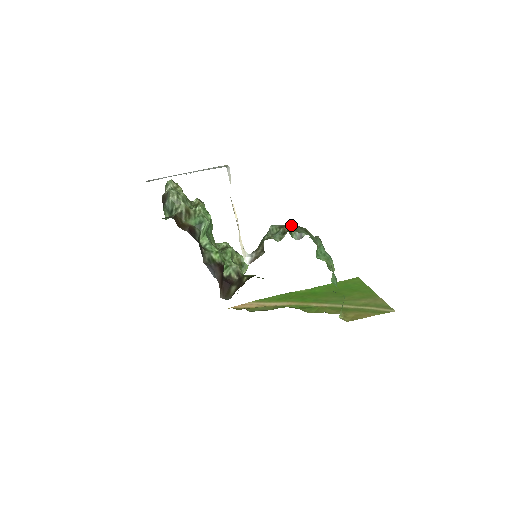
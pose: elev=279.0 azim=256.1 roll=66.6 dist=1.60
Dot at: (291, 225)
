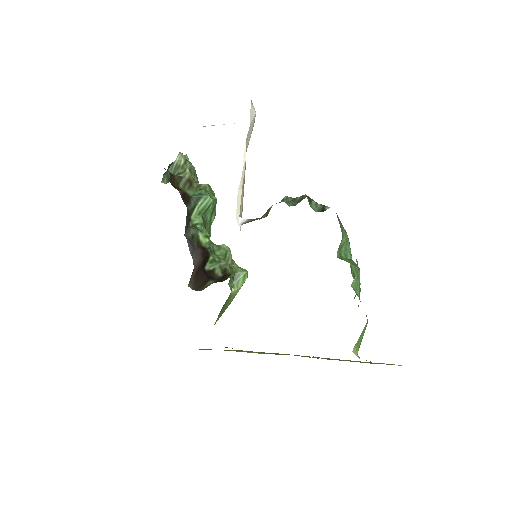
Dot at: occluded
